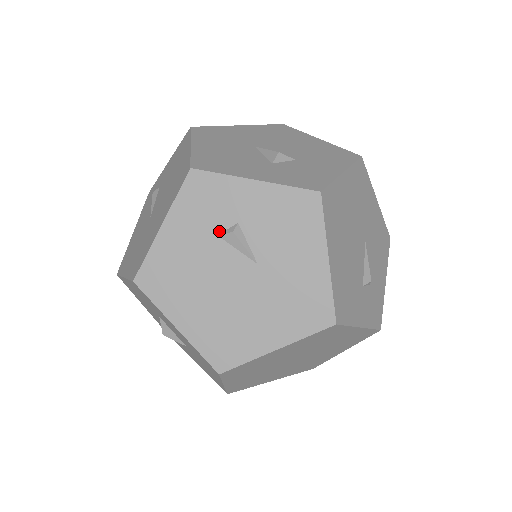
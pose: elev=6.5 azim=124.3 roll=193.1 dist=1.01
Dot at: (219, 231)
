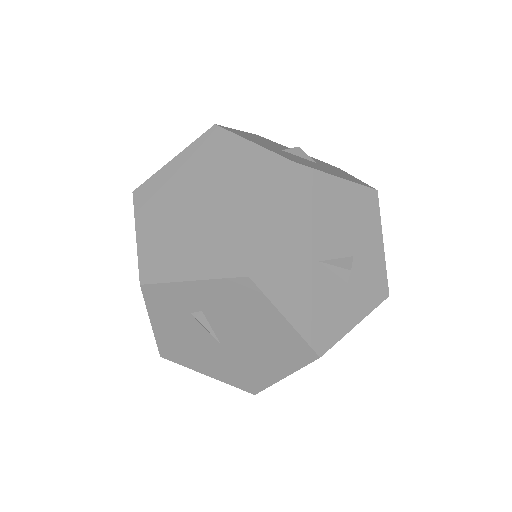
Dot at: occluded
